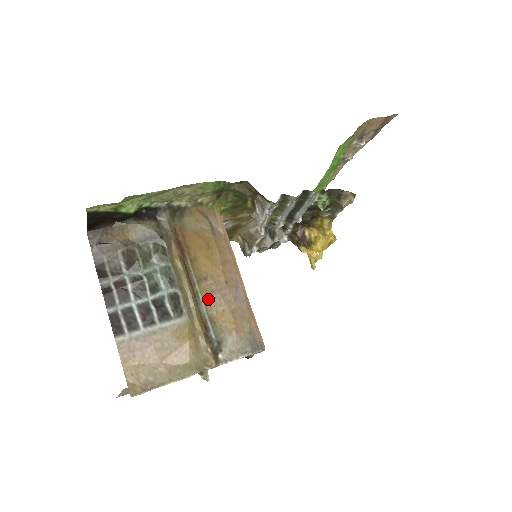
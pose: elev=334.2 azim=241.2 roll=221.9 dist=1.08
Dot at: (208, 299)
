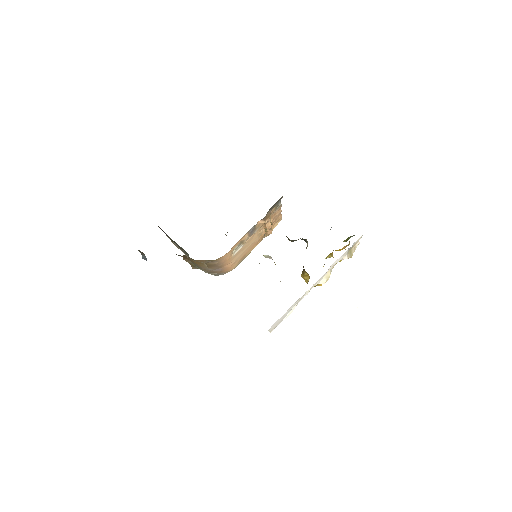
Dot at: occluded
